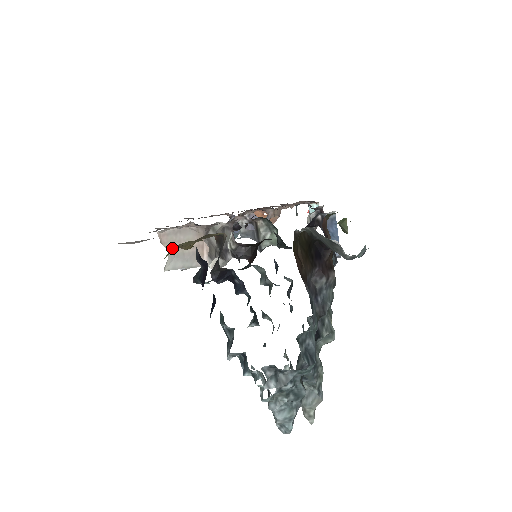
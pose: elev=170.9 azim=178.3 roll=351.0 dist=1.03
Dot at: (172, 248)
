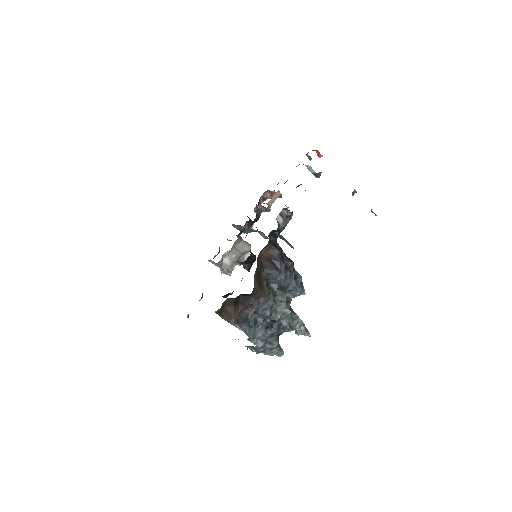
Dot at: (187, 315)
